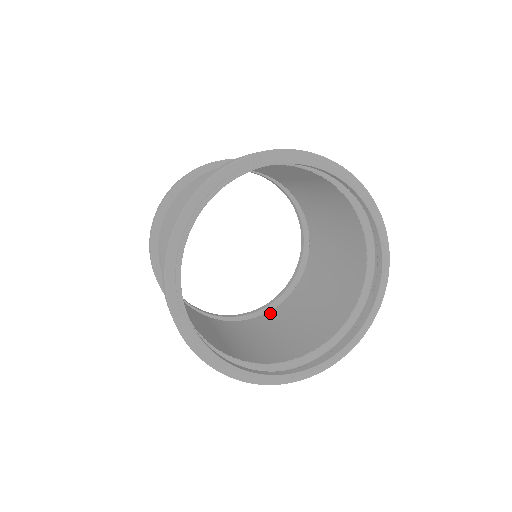
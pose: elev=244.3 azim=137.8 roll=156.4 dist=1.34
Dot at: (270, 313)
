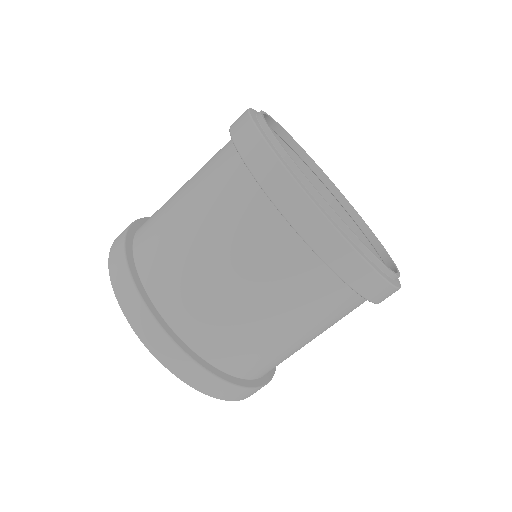
Dot at: occluded
